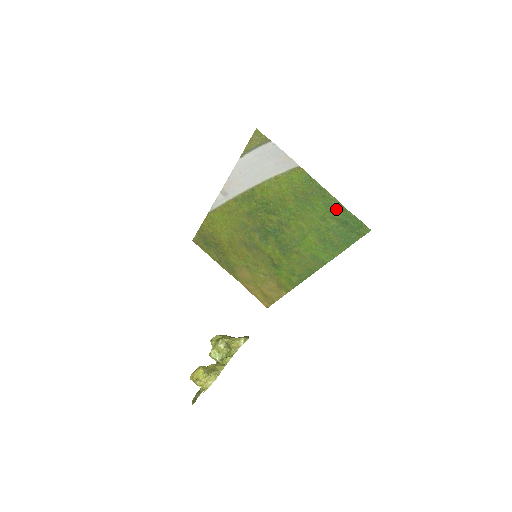
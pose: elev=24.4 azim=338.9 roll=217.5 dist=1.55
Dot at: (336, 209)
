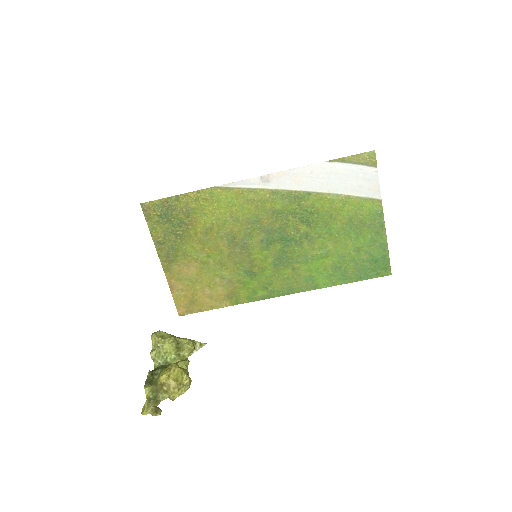
Dot at: (379, 247)
